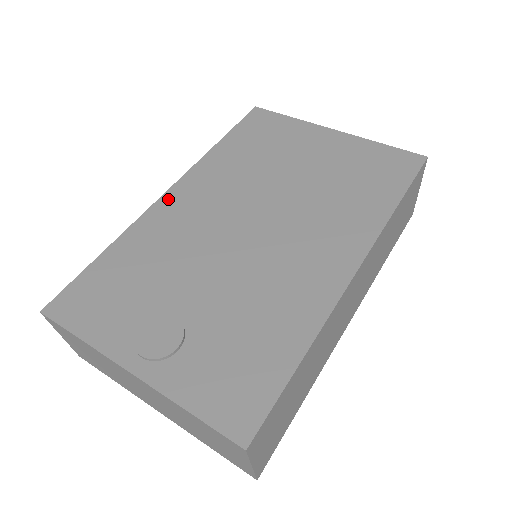
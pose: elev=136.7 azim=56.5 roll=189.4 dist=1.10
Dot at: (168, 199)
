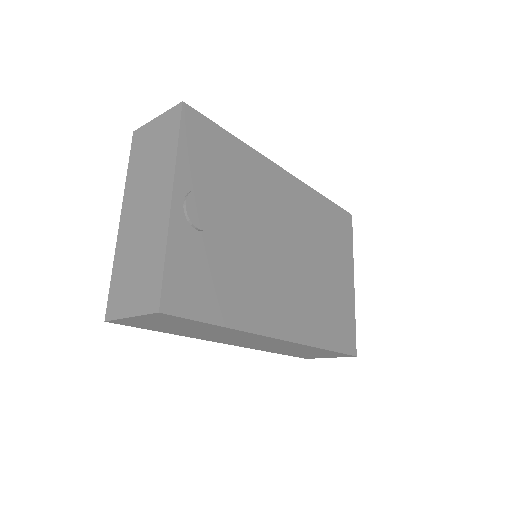
Dot at: (281, 174)
